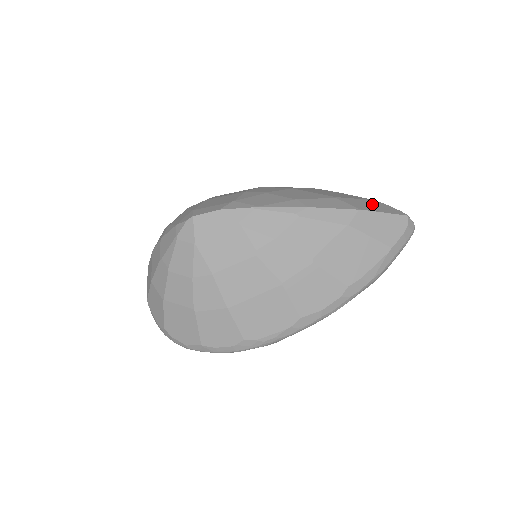
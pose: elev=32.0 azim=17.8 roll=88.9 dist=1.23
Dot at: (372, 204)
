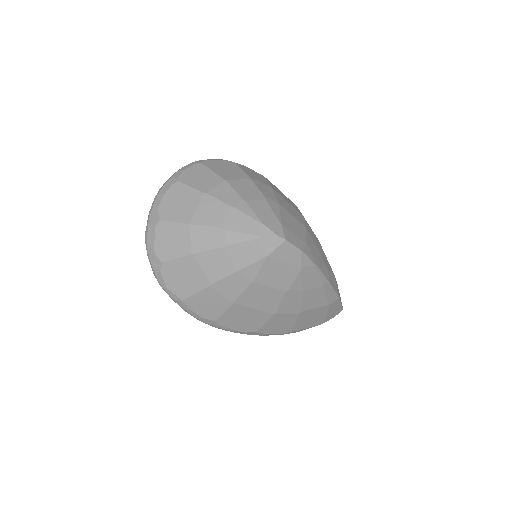
Dot at: occluded
